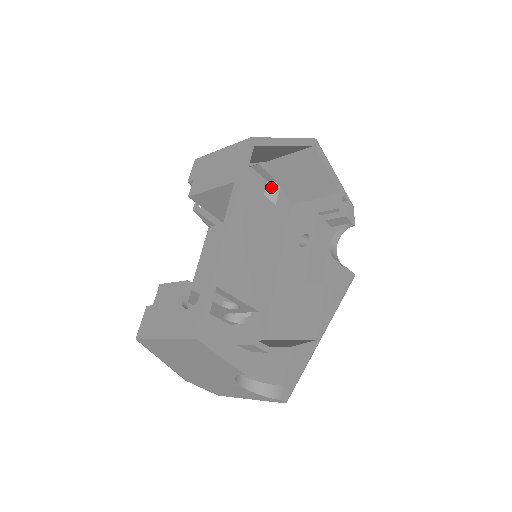
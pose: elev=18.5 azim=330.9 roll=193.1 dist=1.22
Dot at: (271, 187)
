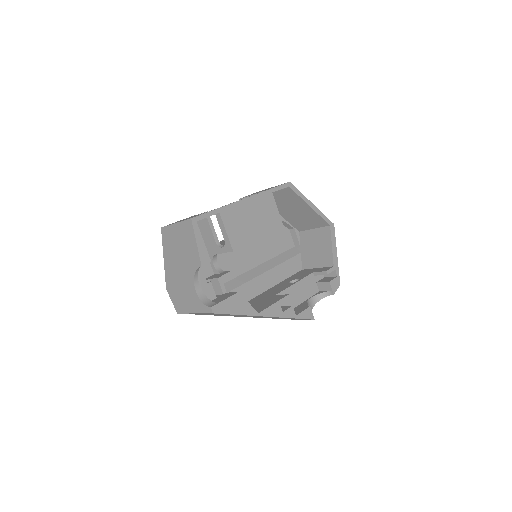
Dot at: (295, 250)
